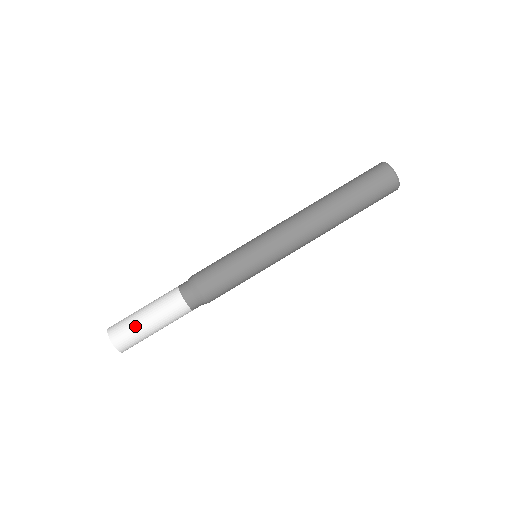
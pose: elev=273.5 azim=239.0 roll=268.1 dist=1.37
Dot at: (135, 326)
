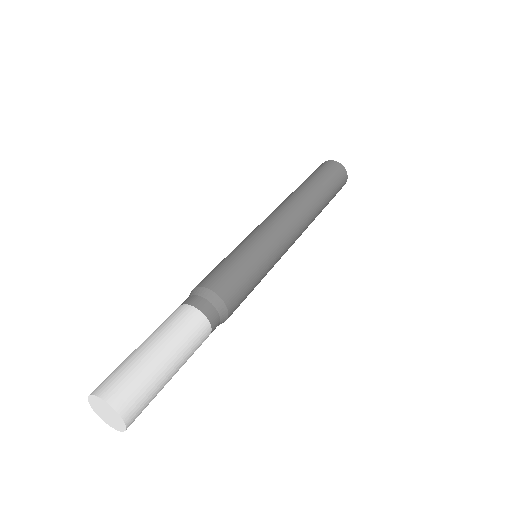
Dot at: (137, 363)
